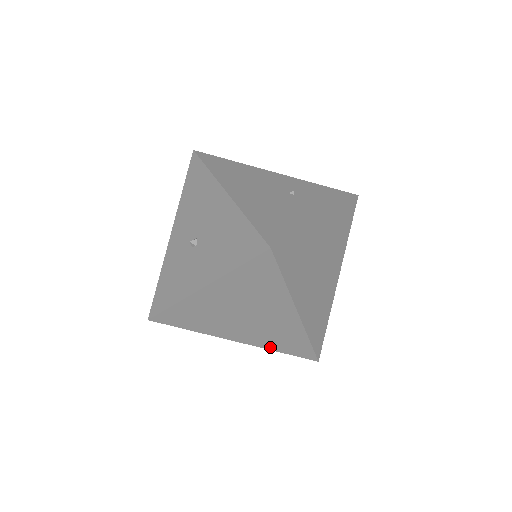
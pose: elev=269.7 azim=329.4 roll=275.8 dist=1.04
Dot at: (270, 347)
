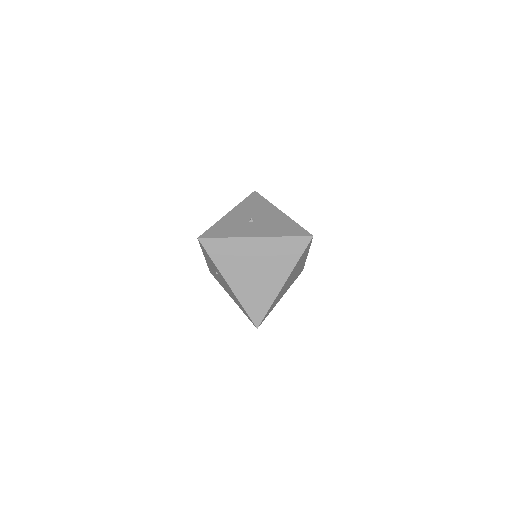
Dot at: (243, 301)
